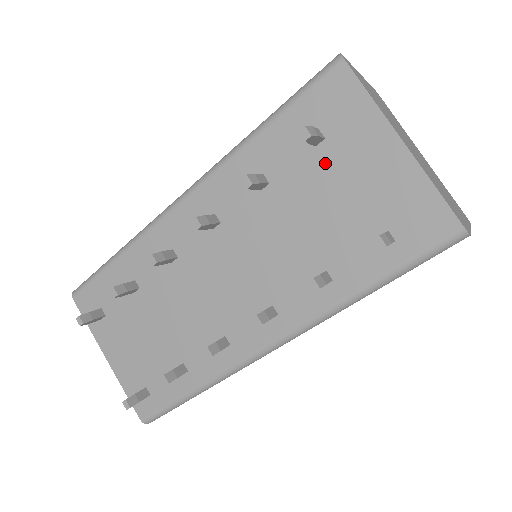
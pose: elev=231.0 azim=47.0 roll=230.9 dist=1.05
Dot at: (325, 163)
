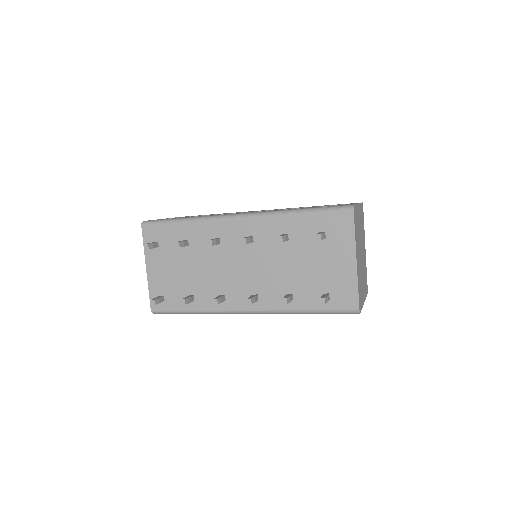
Dot at: (319, 248)
